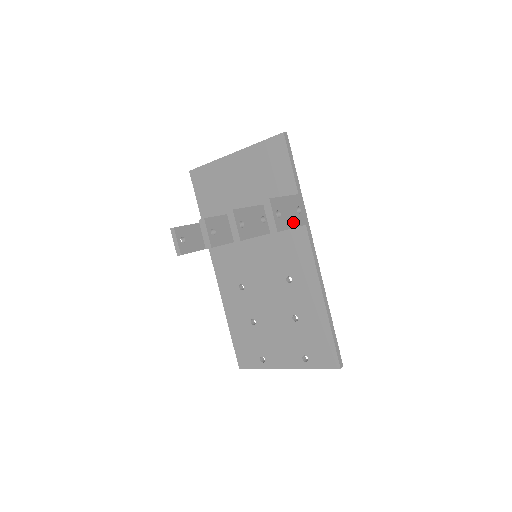
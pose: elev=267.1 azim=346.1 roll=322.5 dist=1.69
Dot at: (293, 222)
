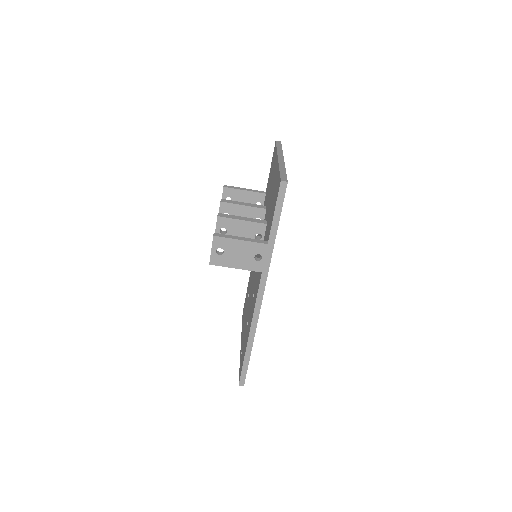
Dot at: (241, 264)
